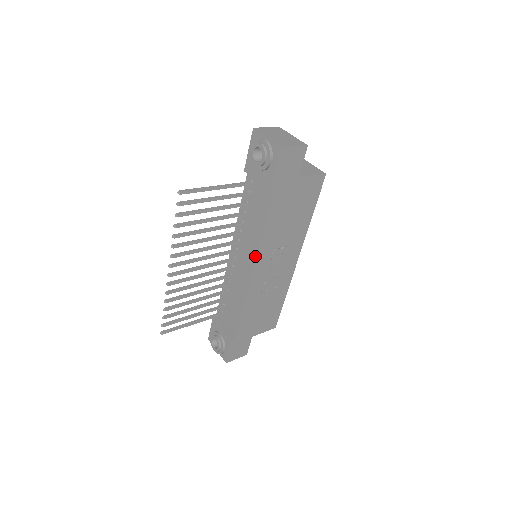
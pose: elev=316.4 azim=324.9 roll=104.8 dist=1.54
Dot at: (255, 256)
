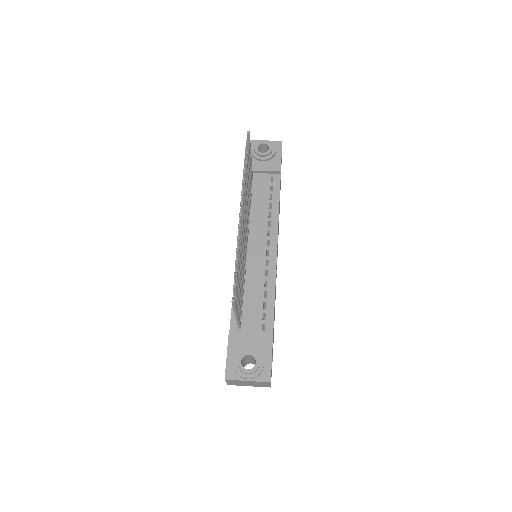
Dot at: (276, 232)
